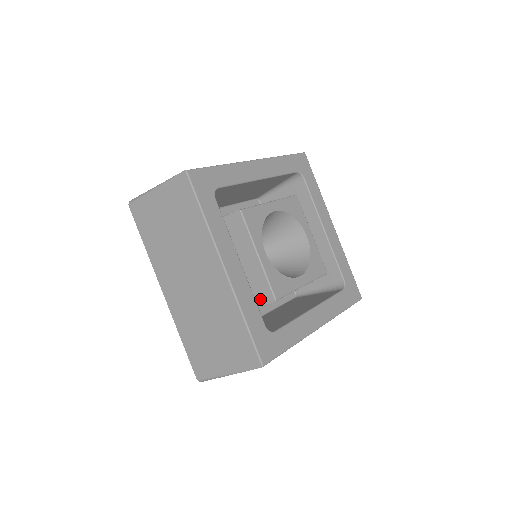
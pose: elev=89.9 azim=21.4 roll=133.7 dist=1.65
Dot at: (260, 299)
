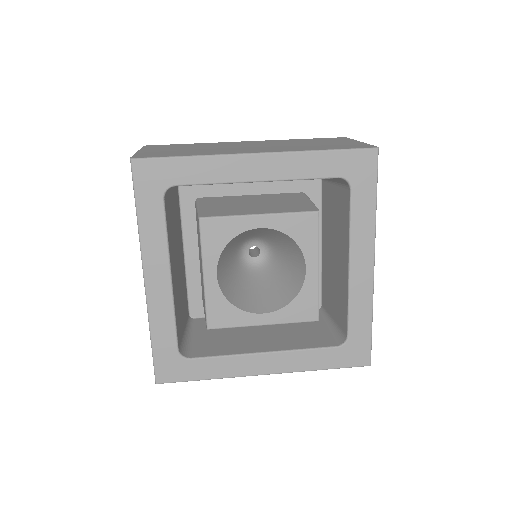
Dot at: occluded
